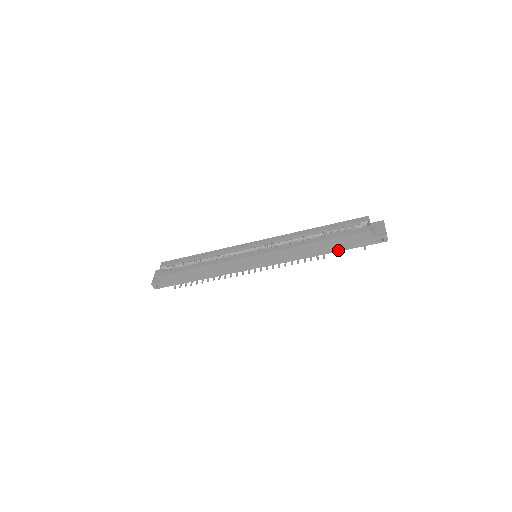
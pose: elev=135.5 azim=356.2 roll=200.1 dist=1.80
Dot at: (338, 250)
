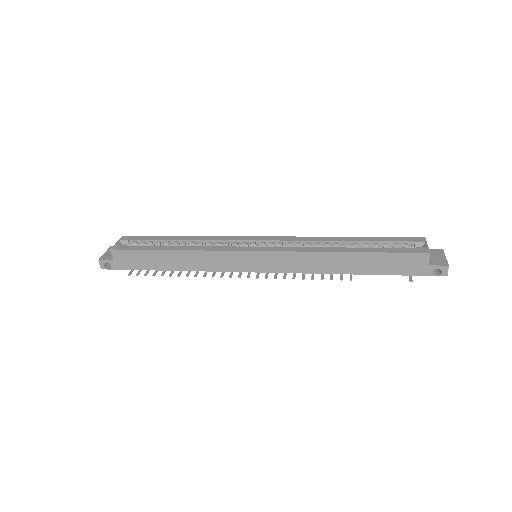
Dot at: (374, 272)
